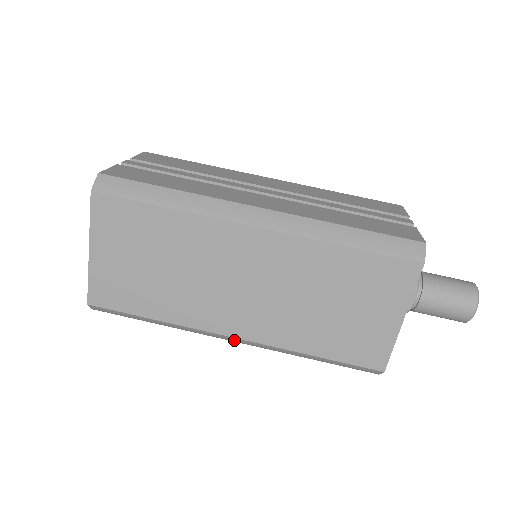
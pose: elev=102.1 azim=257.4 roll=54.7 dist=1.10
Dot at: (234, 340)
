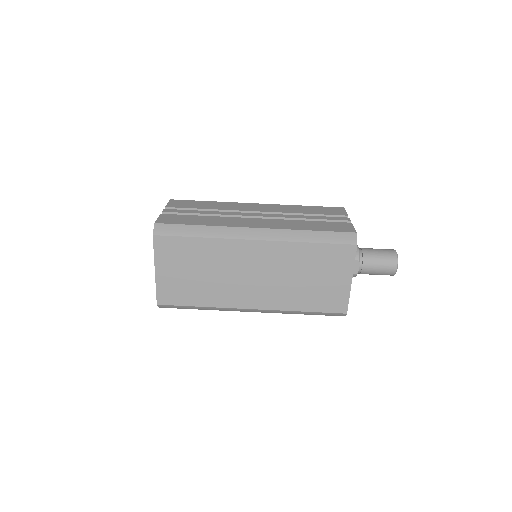
Dot at: (252, 311)
